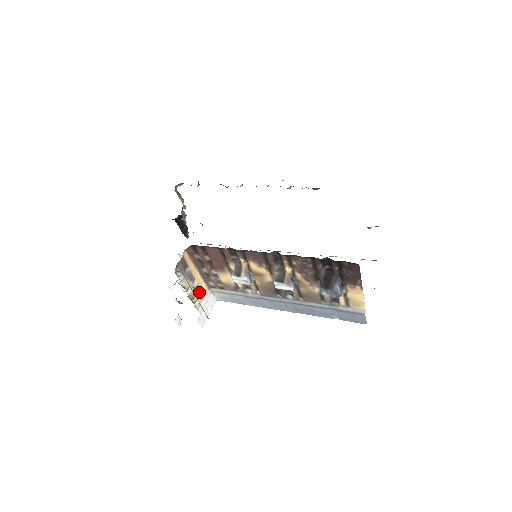
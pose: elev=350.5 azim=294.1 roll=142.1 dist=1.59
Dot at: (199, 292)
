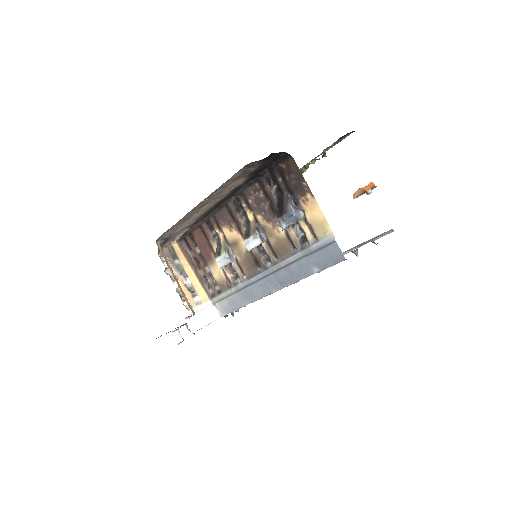
Dot at: (194, 294)
